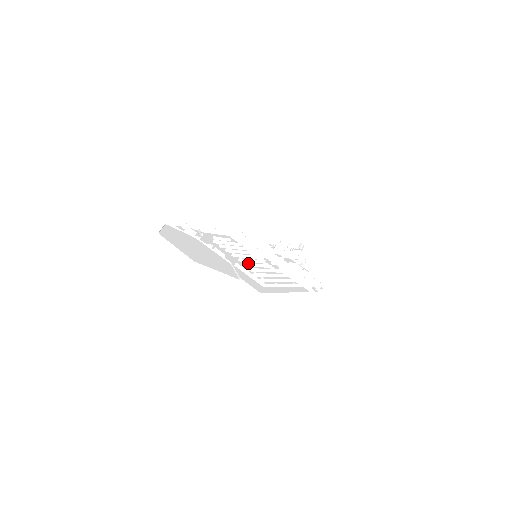
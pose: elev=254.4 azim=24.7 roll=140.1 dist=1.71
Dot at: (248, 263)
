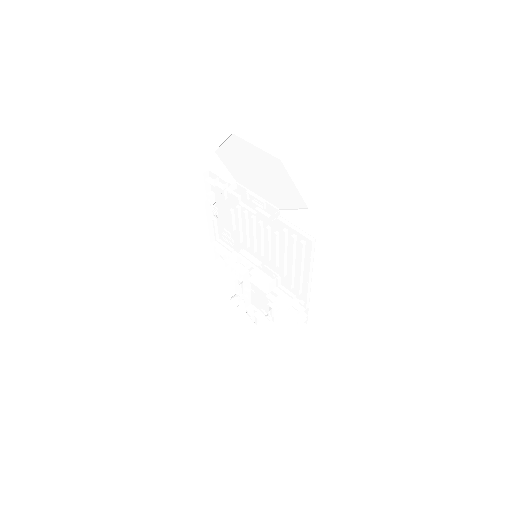
Dot at: (279, 232)
